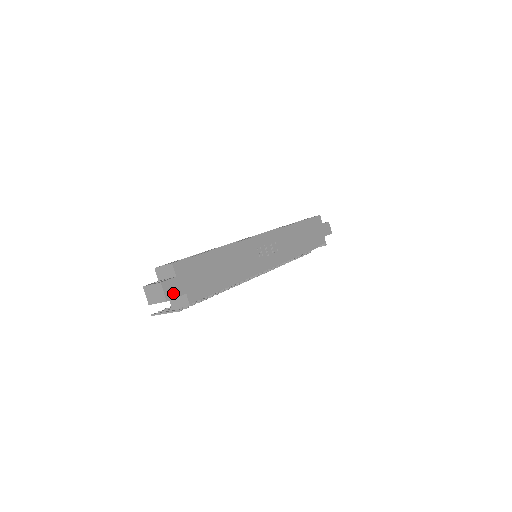
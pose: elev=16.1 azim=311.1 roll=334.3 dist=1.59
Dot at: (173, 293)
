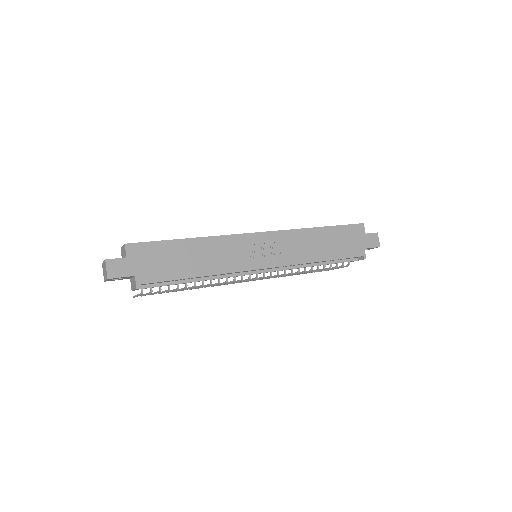
Dot at: (118, 272)
